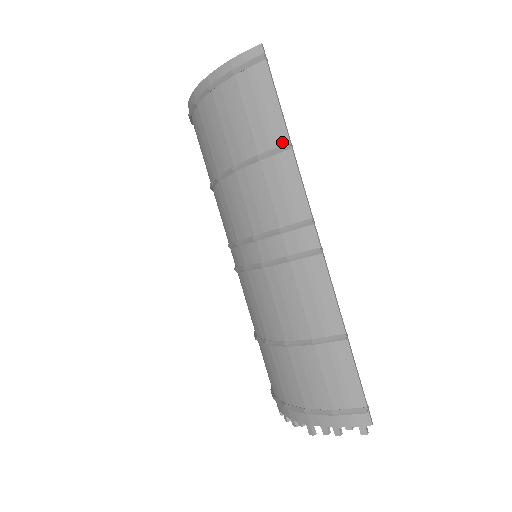
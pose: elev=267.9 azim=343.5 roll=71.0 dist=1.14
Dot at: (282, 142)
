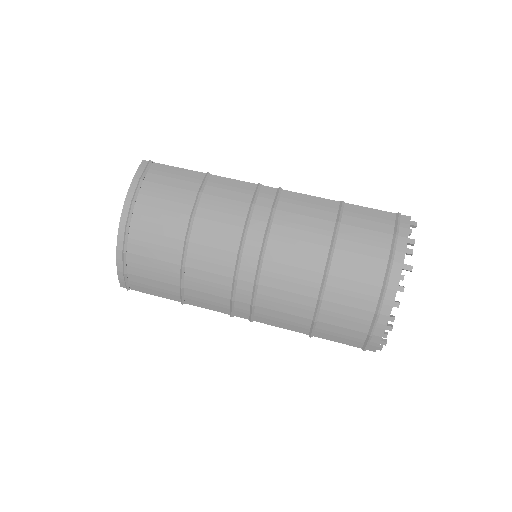
Dot at: (203, 177)
